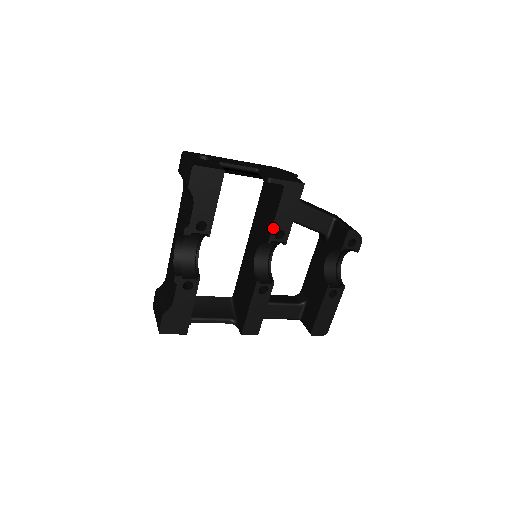
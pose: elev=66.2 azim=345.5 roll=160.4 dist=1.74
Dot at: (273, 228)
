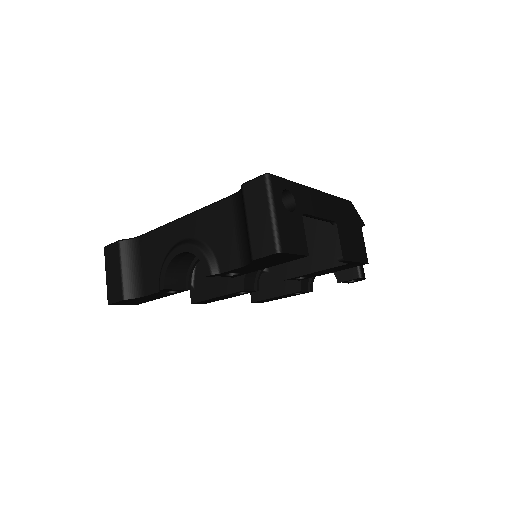
Dot at: (301, 276)
